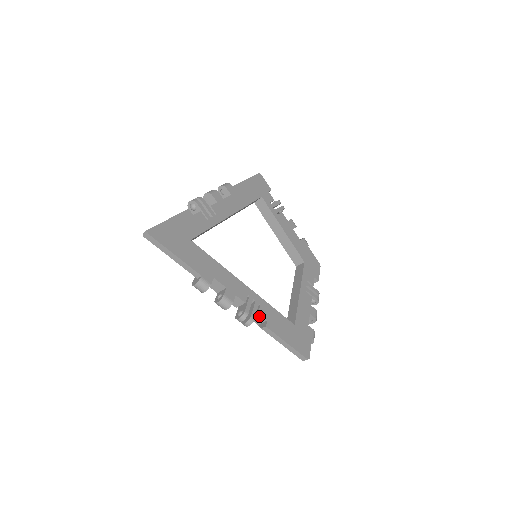
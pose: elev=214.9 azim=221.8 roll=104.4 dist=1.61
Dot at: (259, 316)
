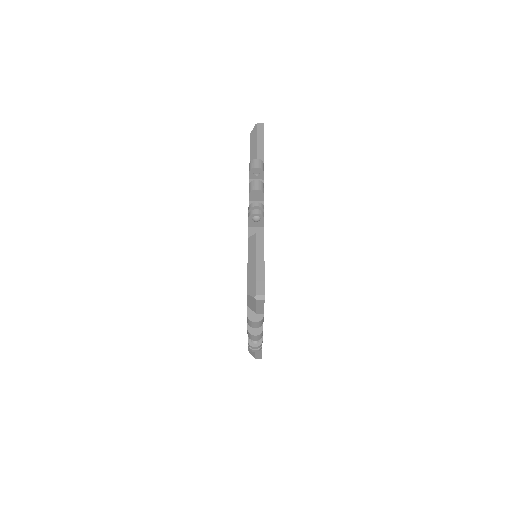
Dot at: (261, 230)
